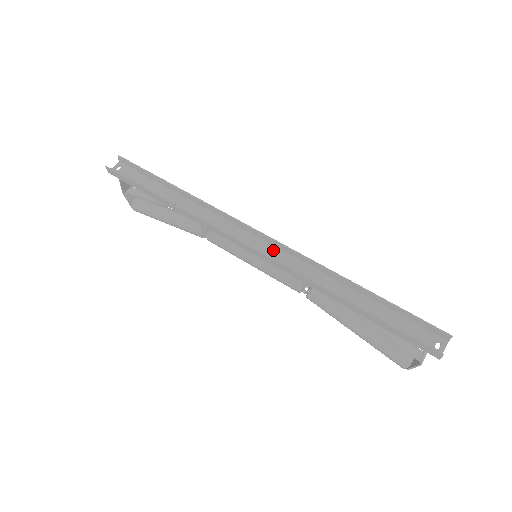
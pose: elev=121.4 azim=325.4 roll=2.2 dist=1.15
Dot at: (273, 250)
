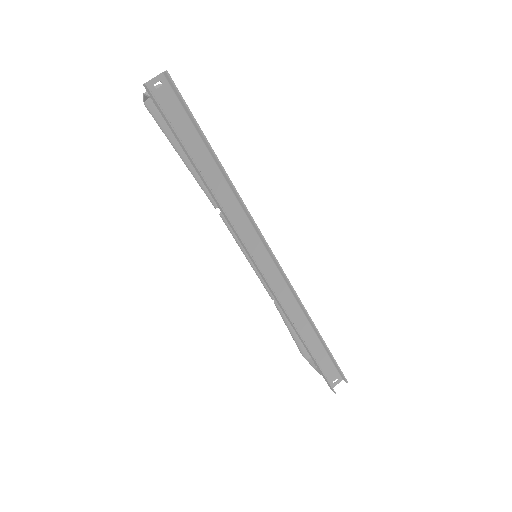
Dot at: (276, 273)
